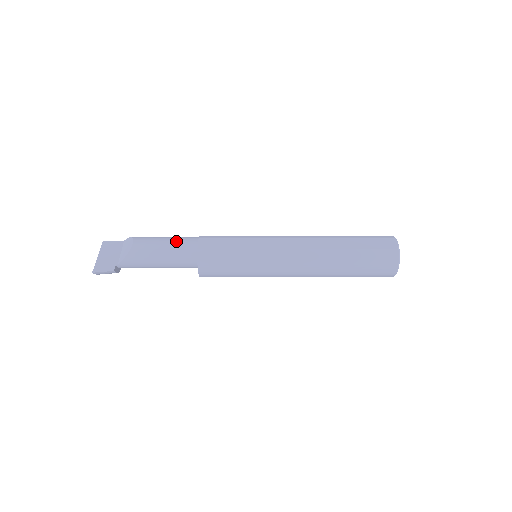
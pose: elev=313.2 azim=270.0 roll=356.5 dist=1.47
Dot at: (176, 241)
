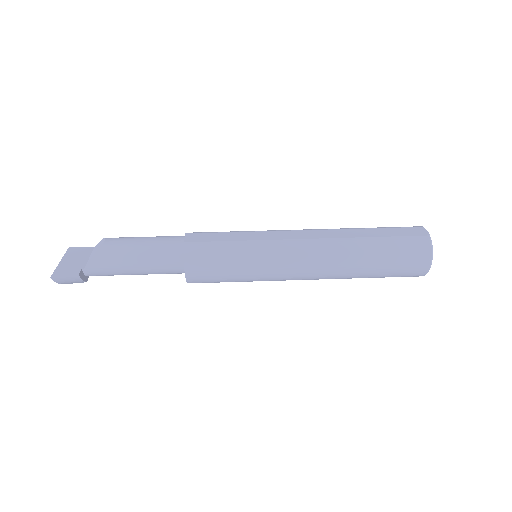
Dot at: (158, 238)
